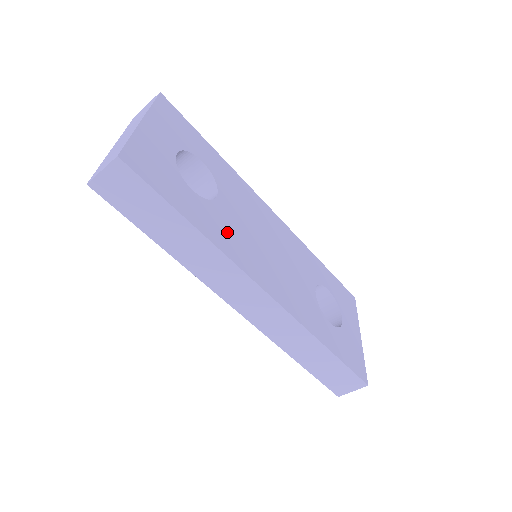
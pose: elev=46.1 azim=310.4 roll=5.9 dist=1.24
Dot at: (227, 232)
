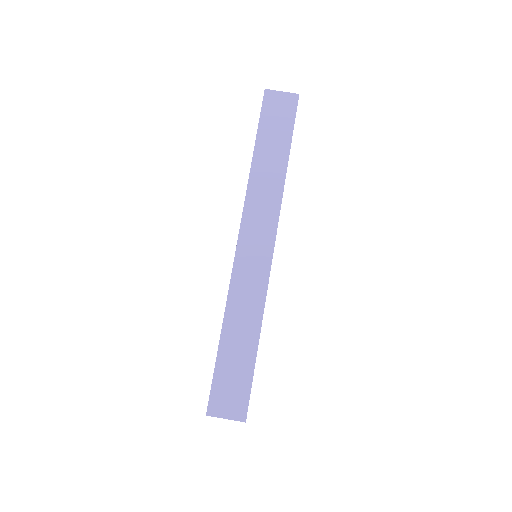
Dot at: occluded
